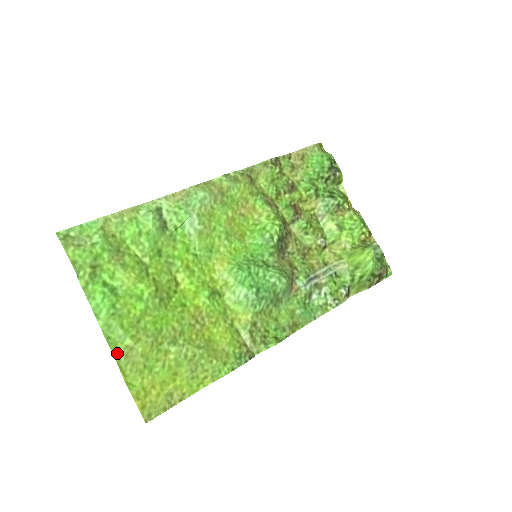
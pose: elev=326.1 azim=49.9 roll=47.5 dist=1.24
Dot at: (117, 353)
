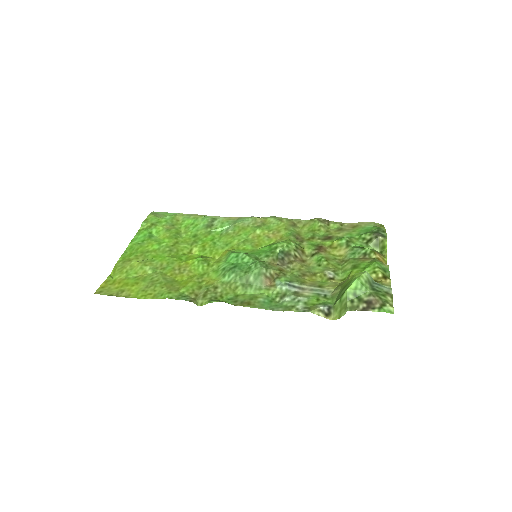
Dot at: (122, 260)
